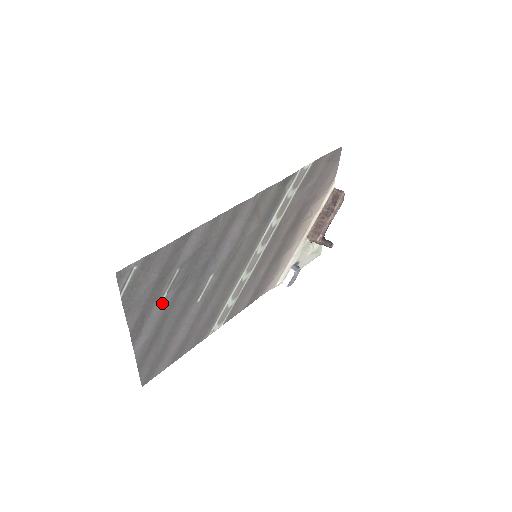
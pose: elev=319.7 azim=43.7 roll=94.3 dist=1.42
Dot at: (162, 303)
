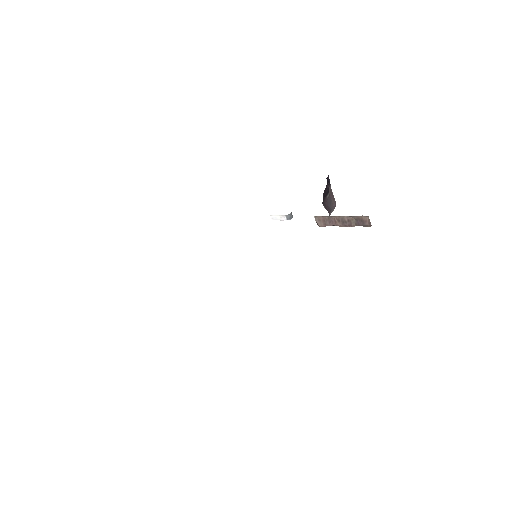
Dot at: occluded
